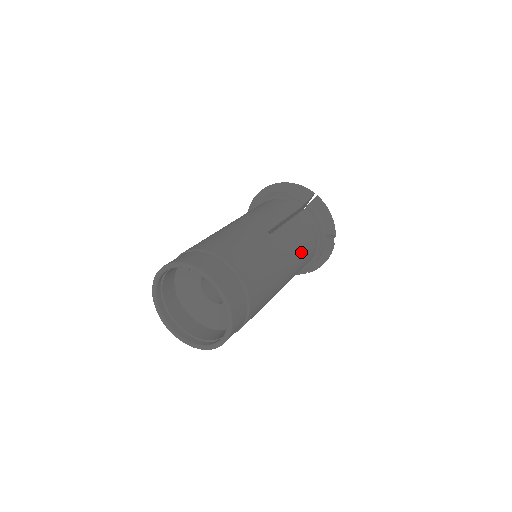
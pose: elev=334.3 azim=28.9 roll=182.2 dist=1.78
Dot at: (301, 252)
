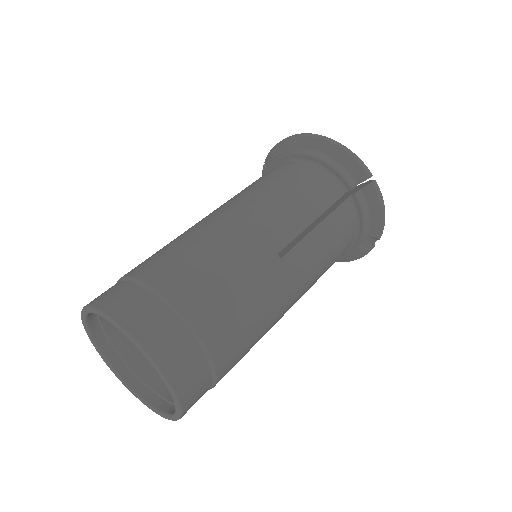
Dot at: (321, 271)
